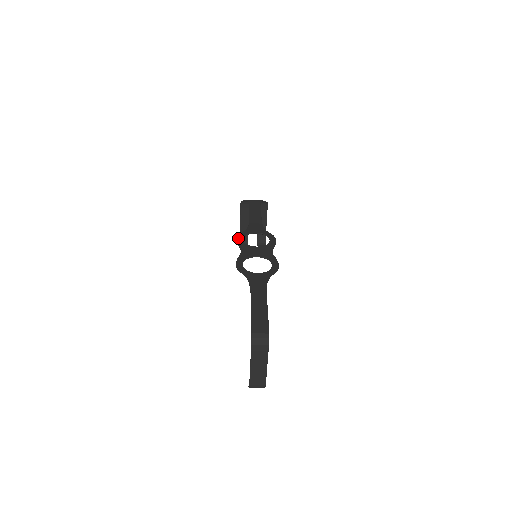
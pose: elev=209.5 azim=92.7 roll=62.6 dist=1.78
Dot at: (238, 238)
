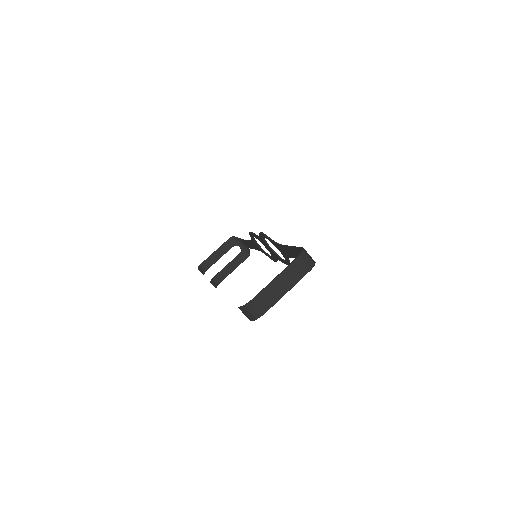
Dot at: occluded
